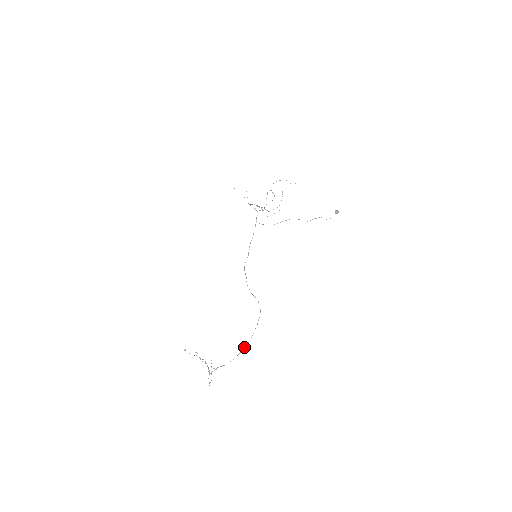
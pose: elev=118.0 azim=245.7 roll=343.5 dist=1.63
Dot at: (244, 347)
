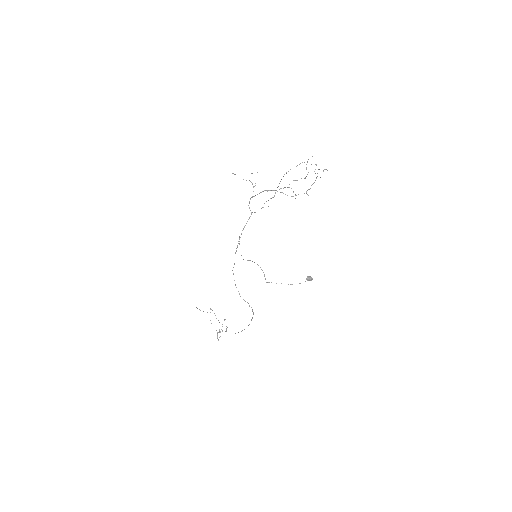
Dot at: occluded
